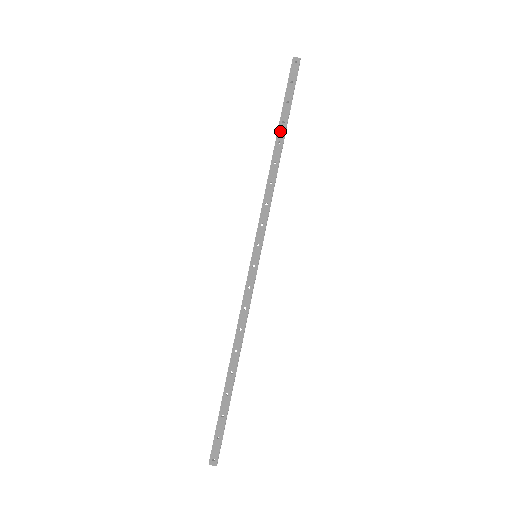
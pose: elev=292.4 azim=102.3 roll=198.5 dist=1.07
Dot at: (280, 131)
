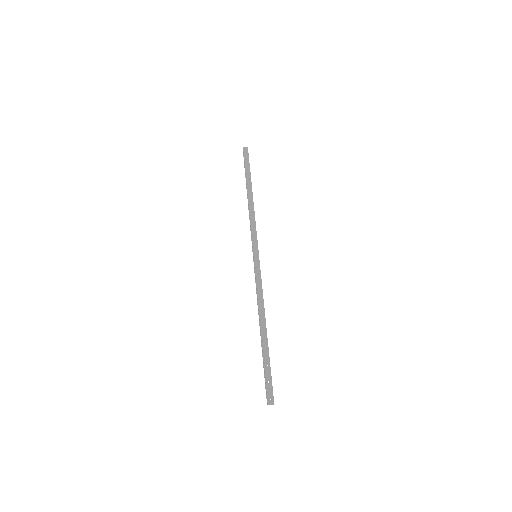
Dot at: (248, 184)
